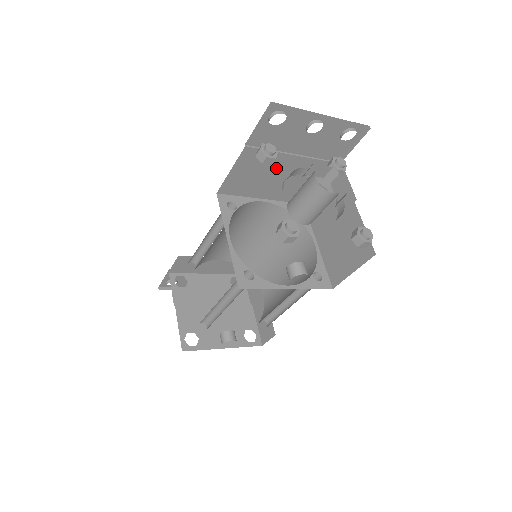
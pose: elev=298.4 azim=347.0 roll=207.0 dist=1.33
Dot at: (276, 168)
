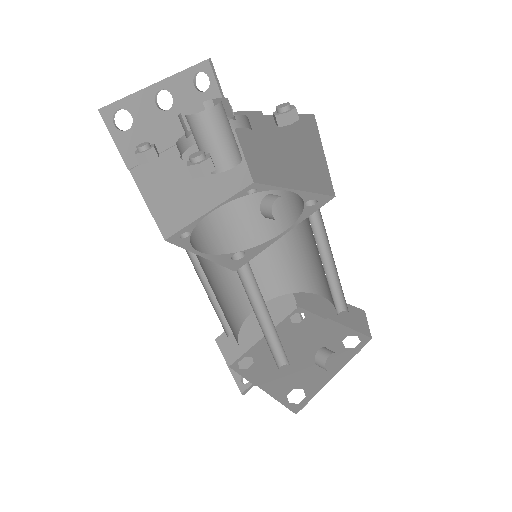
Dot at: (183, 168)
